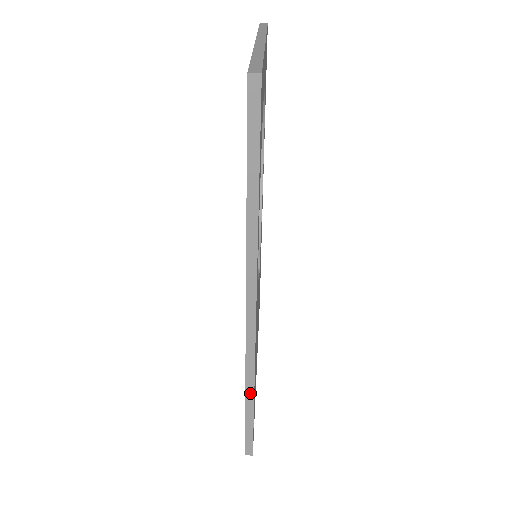
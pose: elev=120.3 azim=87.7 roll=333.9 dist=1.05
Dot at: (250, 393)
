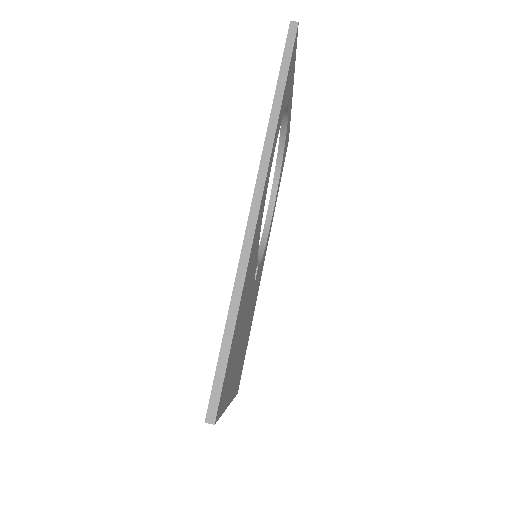
Dot at: (235, 304)
